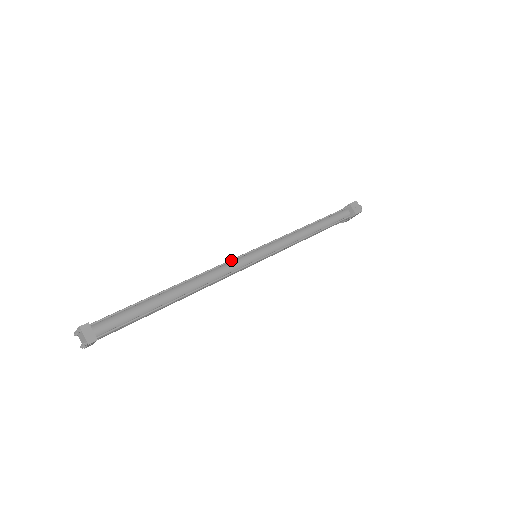
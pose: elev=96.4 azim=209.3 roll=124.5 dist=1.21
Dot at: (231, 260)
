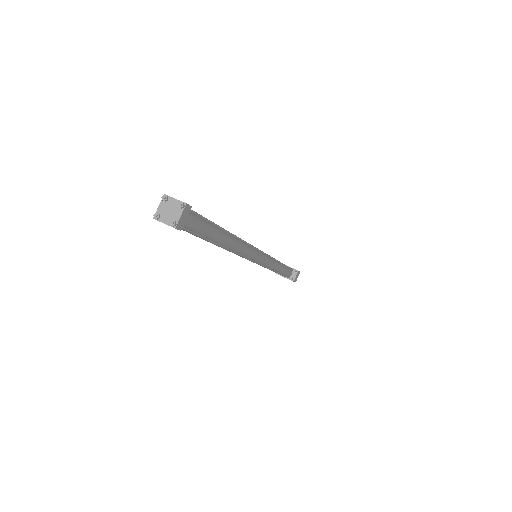
Dot at: (255, 247)
